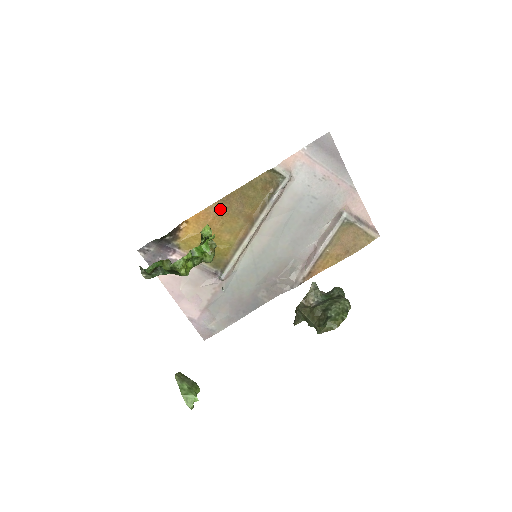
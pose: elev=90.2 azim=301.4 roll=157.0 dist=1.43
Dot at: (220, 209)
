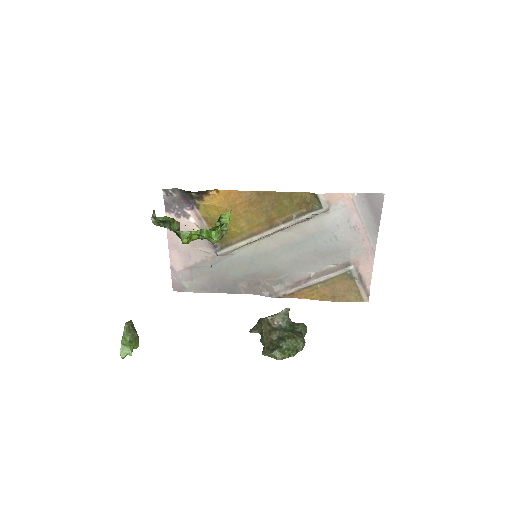
Dot at: (252, 199)
